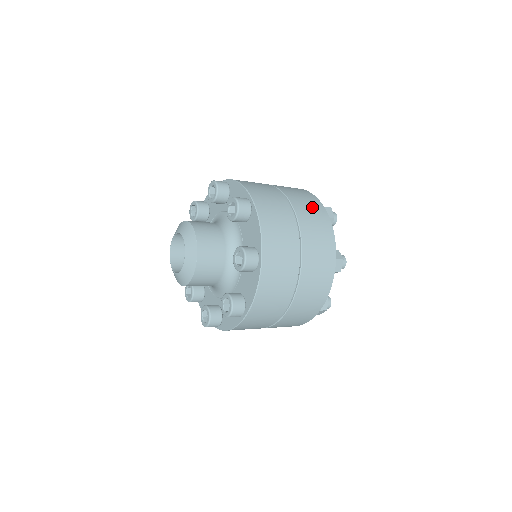
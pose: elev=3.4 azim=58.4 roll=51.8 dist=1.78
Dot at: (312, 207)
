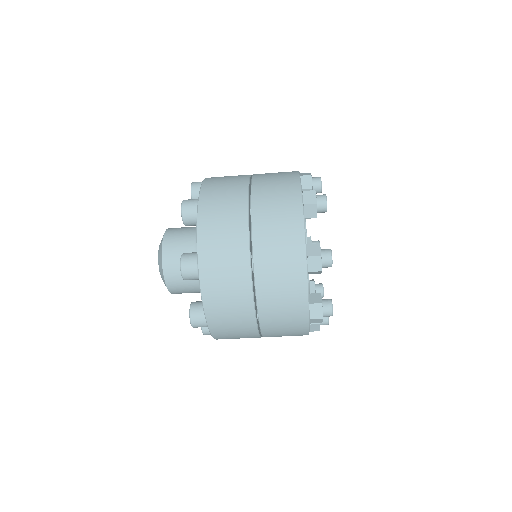
Dot at: occluded
